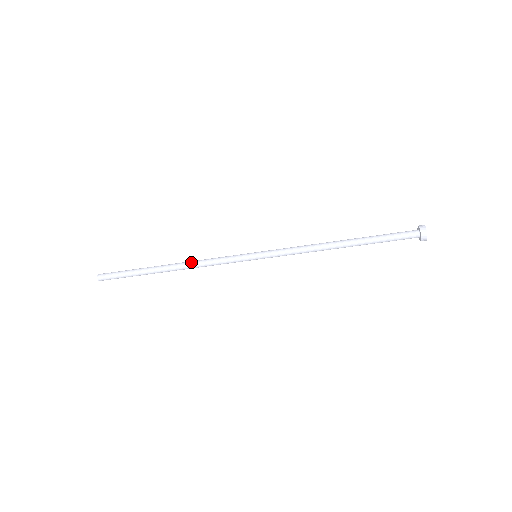
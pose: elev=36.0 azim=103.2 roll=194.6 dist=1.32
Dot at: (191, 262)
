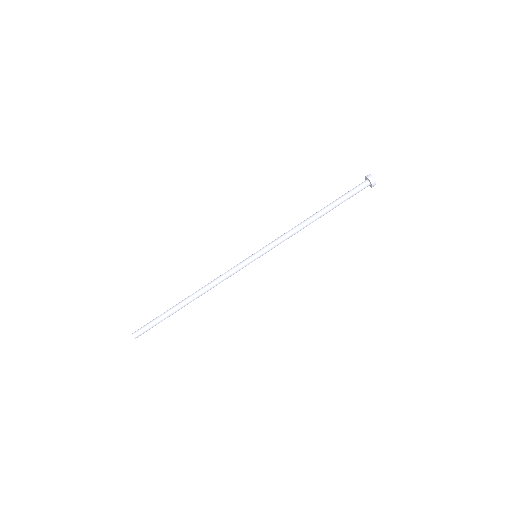
Dot at: occluded
